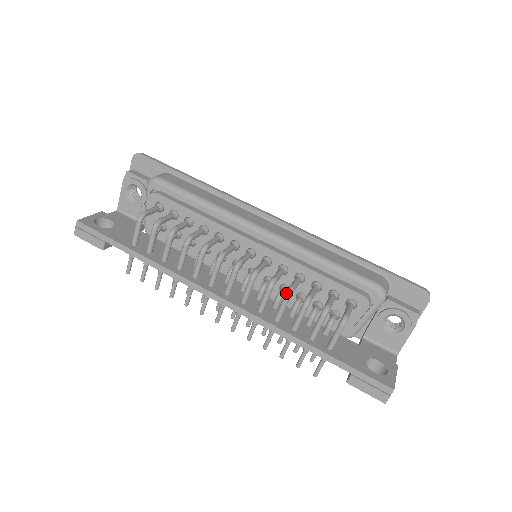
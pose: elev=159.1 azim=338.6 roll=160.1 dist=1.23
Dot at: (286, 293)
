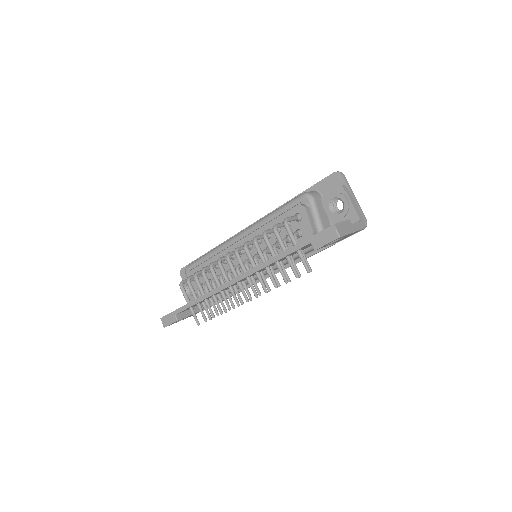
Dot at: occluded
